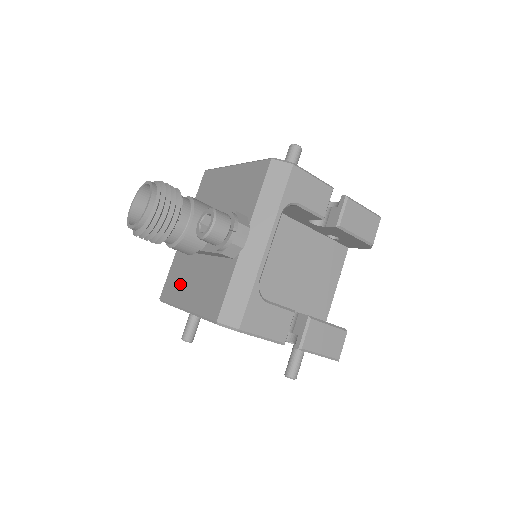
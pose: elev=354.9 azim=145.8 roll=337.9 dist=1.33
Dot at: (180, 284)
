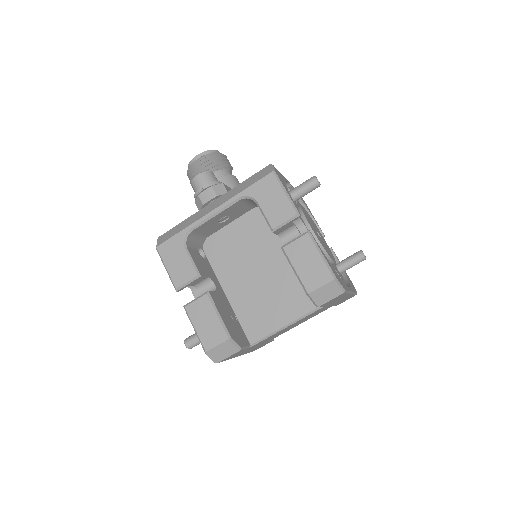
Dot at: occluded
